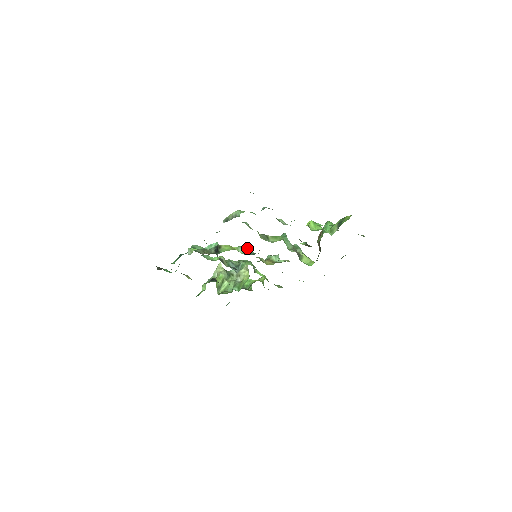
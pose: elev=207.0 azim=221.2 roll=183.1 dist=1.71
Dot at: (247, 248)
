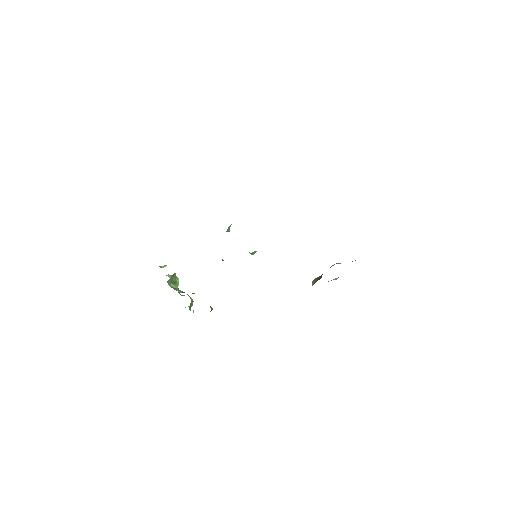
Dot at: occluded
